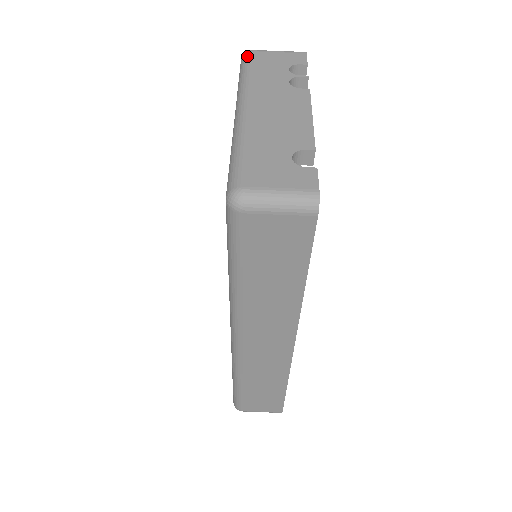
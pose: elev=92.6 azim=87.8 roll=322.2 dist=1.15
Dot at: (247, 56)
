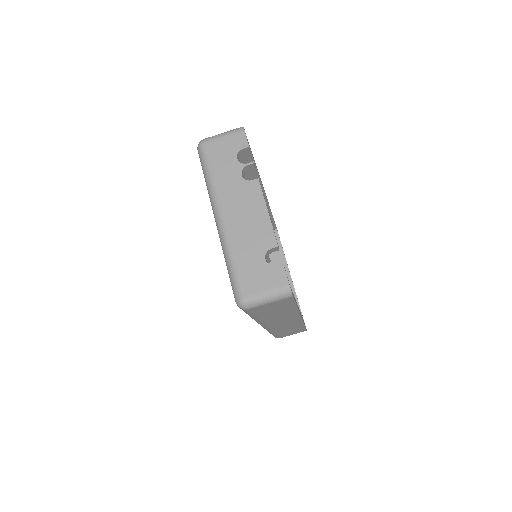
Dot at: (202, 151)
